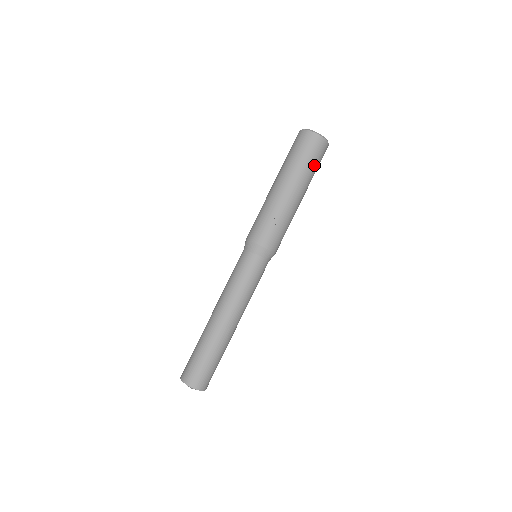
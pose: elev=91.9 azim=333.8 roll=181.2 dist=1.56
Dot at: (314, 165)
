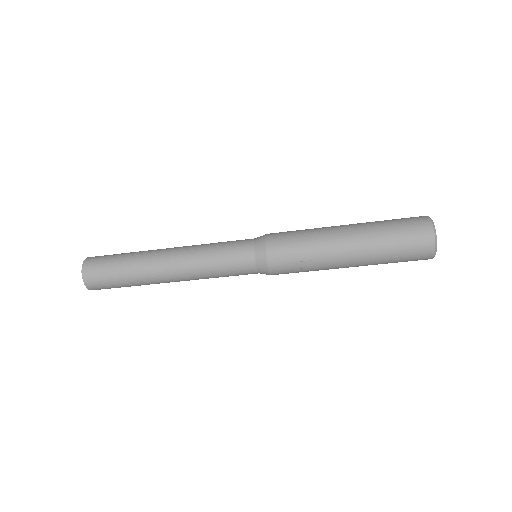
Dot at: (394, 262)
